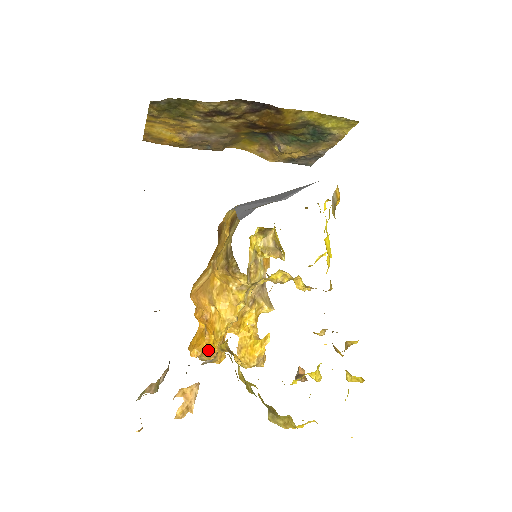
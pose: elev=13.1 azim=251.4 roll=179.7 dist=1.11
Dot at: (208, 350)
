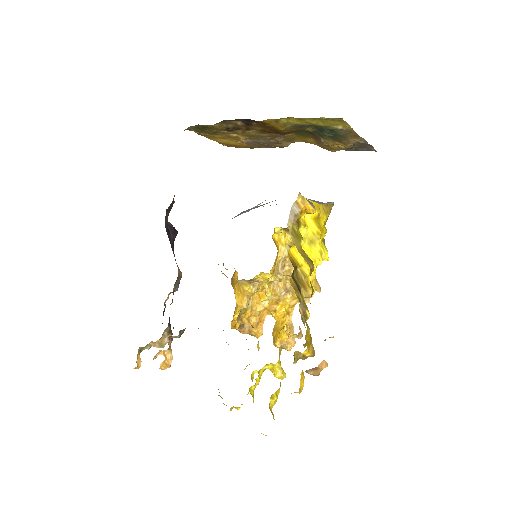
Dot at: occluded
